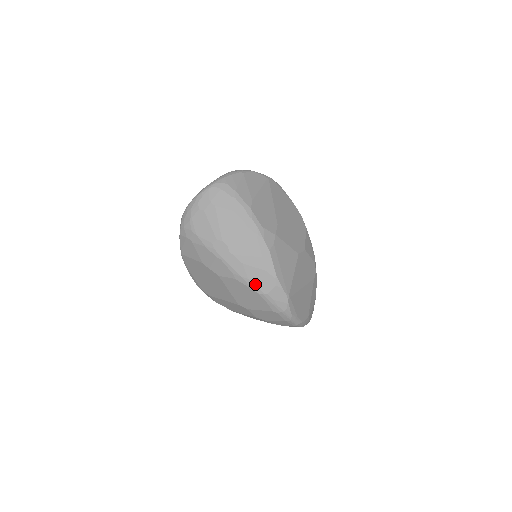
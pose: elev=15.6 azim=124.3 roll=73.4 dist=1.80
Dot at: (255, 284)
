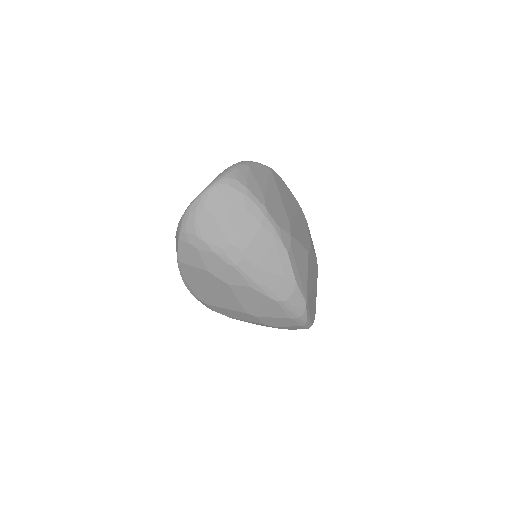
Dot at: (272, 291)
